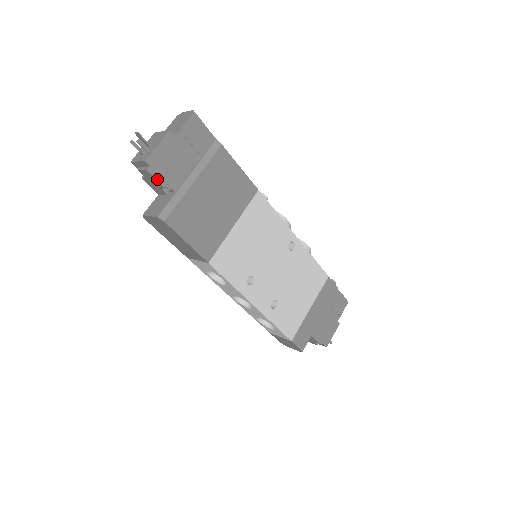
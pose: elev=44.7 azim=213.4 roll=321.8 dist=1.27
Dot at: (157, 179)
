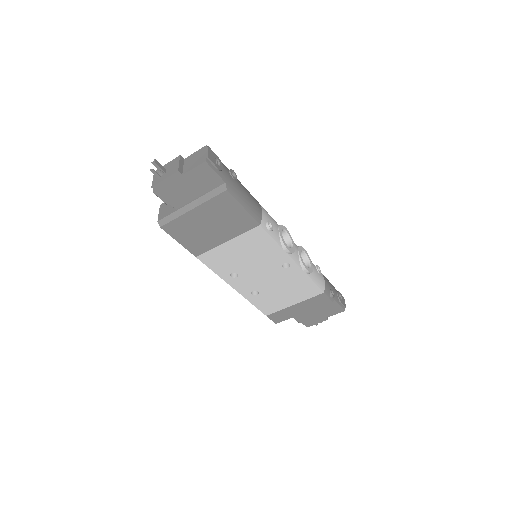
Dot at: (161, 199)
